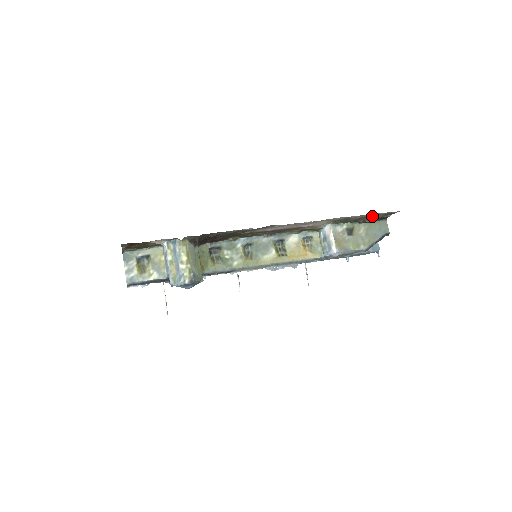
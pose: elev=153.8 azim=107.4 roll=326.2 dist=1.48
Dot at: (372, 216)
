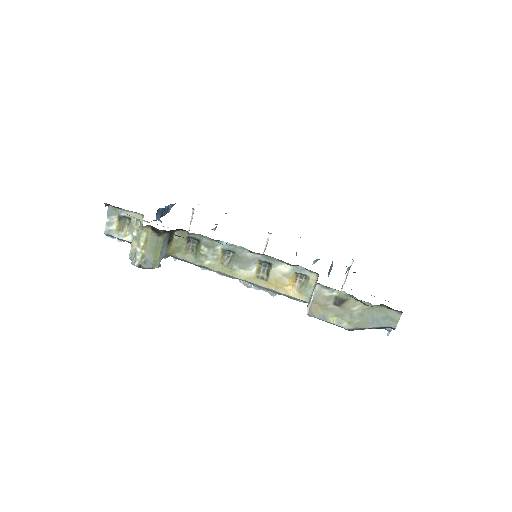
Dot at: occluded
